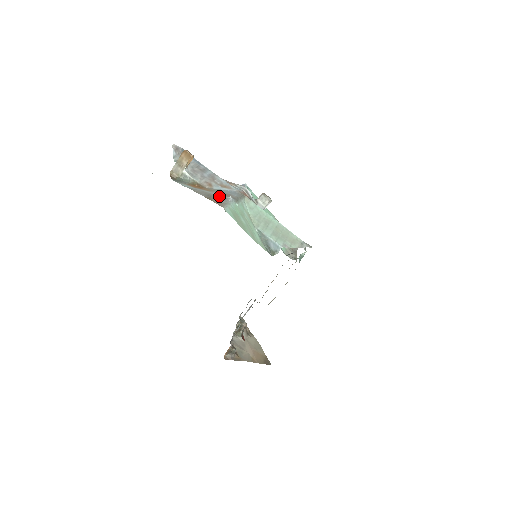
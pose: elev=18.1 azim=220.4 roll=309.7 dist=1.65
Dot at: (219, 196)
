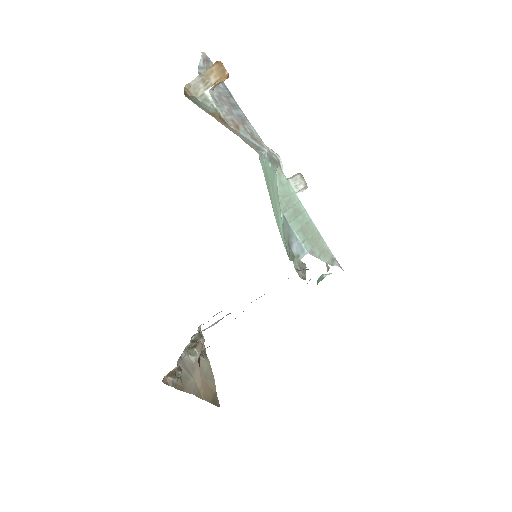
Dot at: (248, 142)
